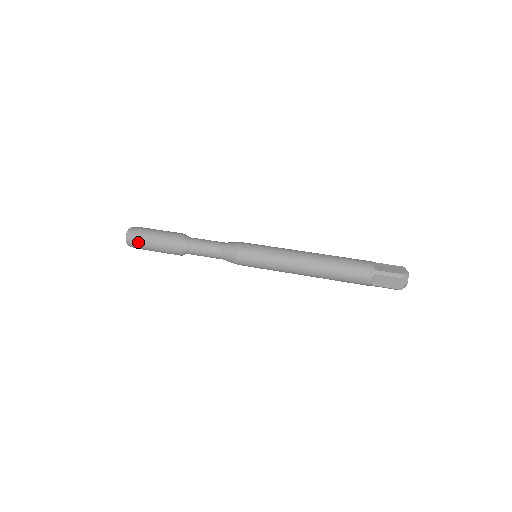
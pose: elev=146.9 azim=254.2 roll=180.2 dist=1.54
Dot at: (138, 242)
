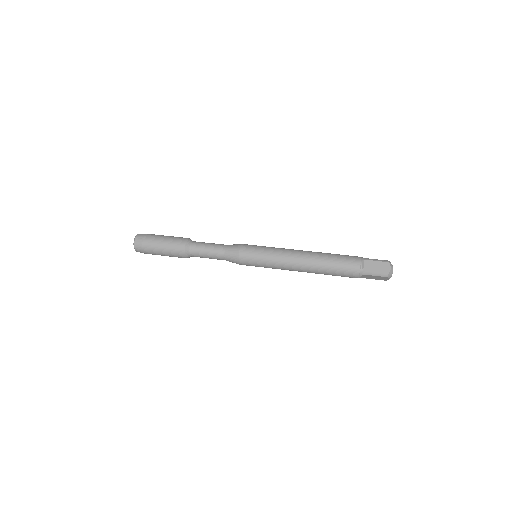
Dot at: (147, 253)
